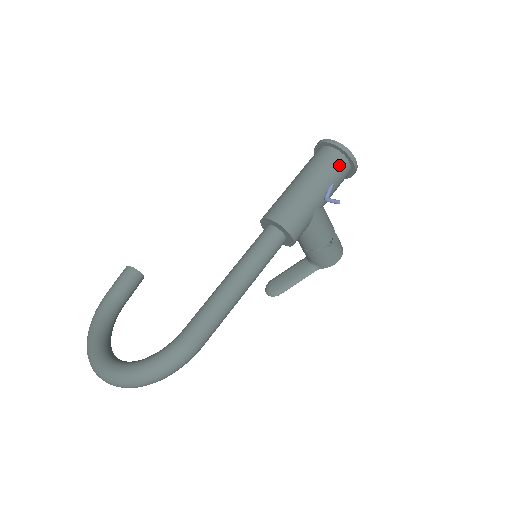
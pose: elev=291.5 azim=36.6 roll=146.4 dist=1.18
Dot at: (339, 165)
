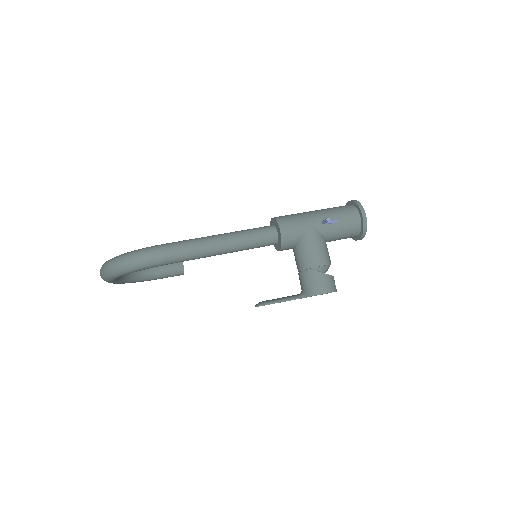
Dot at: (349, 212)
